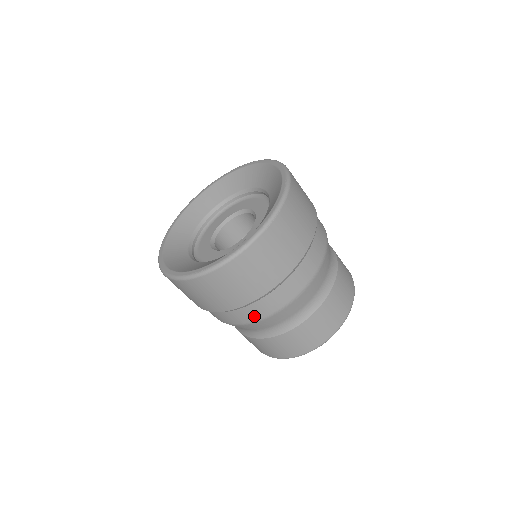
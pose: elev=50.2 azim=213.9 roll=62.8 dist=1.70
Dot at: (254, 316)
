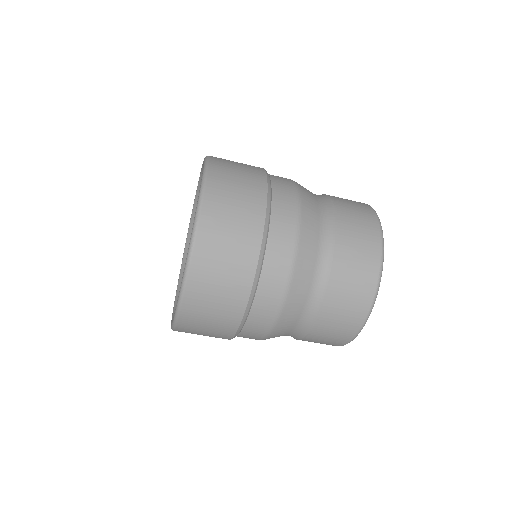
Dot at: (260, 332)
